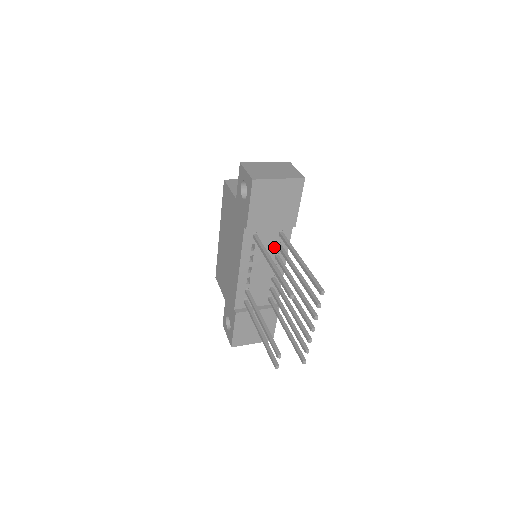
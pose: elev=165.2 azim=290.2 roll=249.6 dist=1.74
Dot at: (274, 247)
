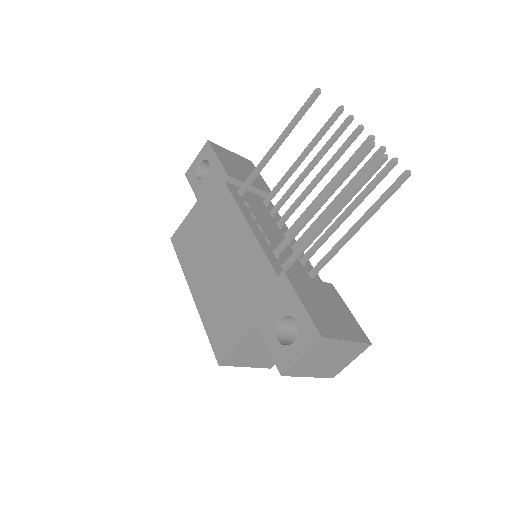
Dot at: (268, 215)
